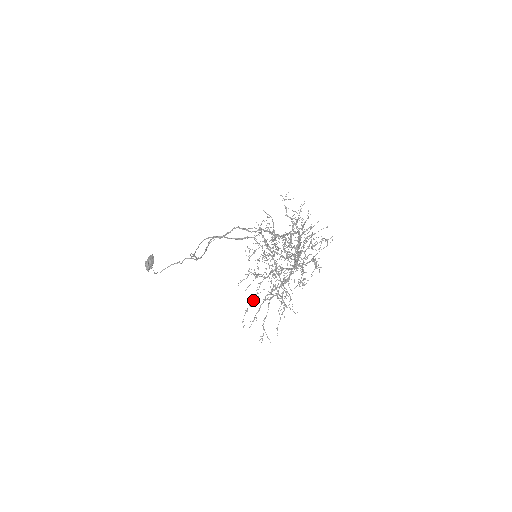
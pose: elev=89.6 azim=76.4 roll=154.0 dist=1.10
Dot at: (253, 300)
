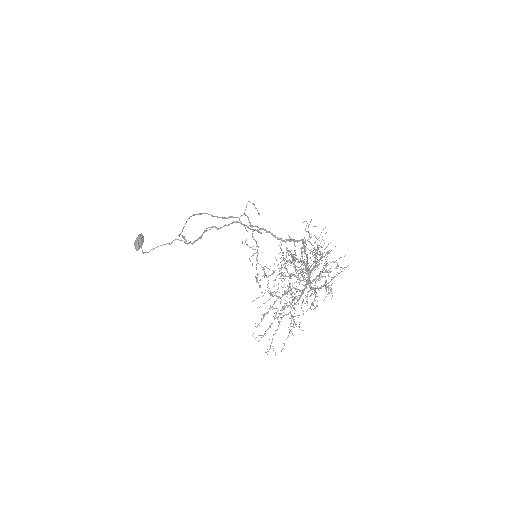
Dot at: (264, 316)
